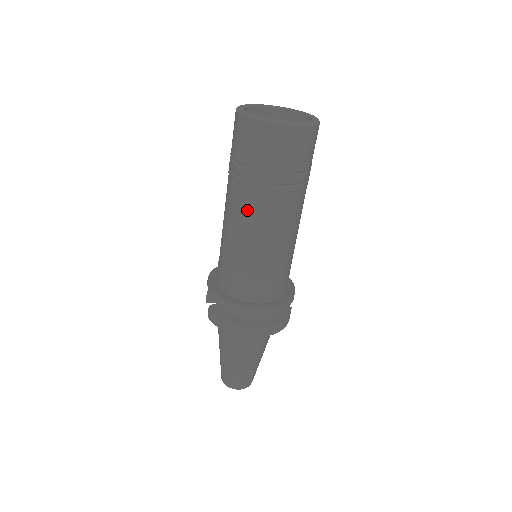
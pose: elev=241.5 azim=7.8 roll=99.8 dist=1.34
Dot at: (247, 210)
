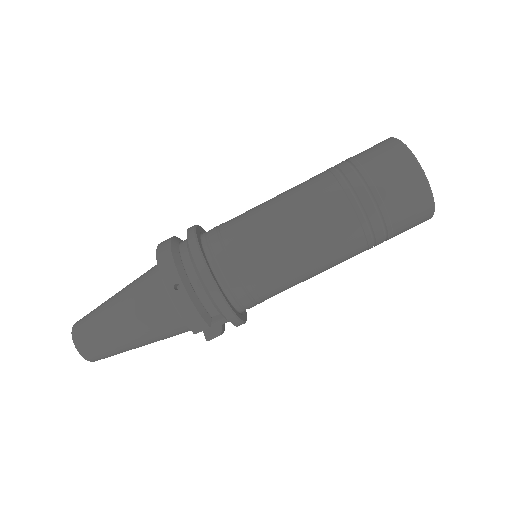
Dot at: (305, 184)
